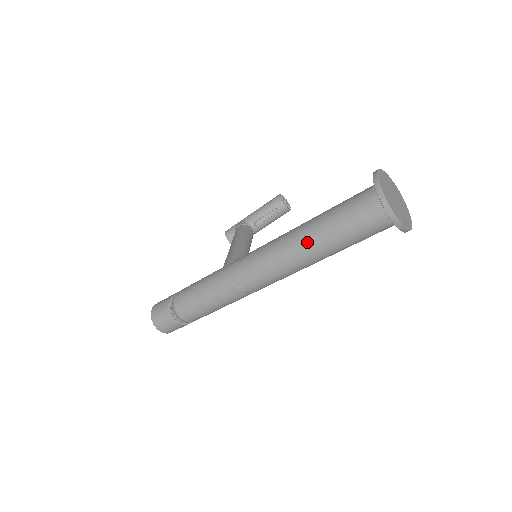
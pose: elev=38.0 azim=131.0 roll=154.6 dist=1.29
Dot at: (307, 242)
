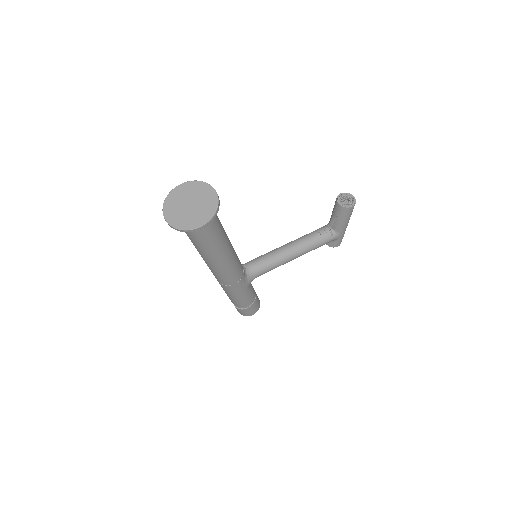
Dot at: occluded
